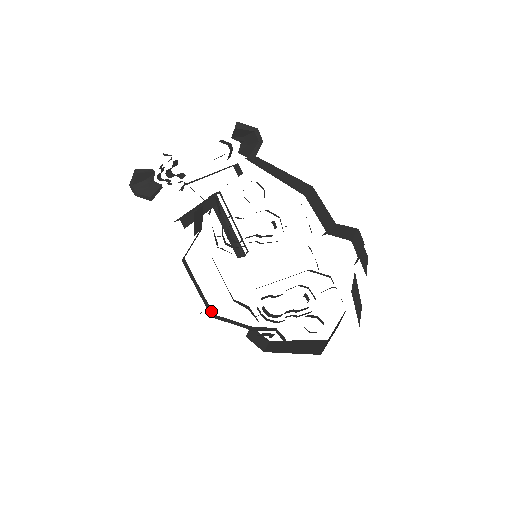
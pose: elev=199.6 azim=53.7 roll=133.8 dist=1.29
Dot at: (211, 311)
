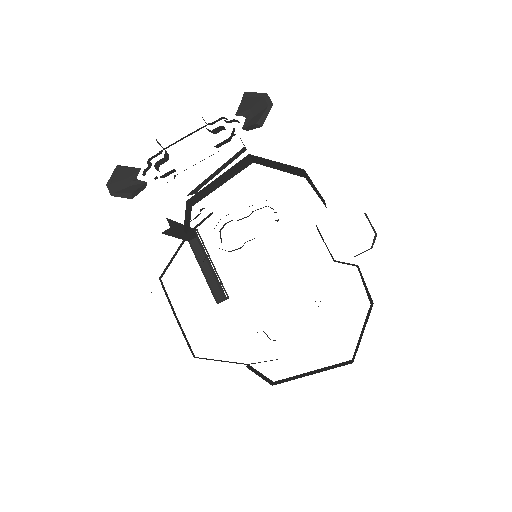
Dot at: (192, 351)
